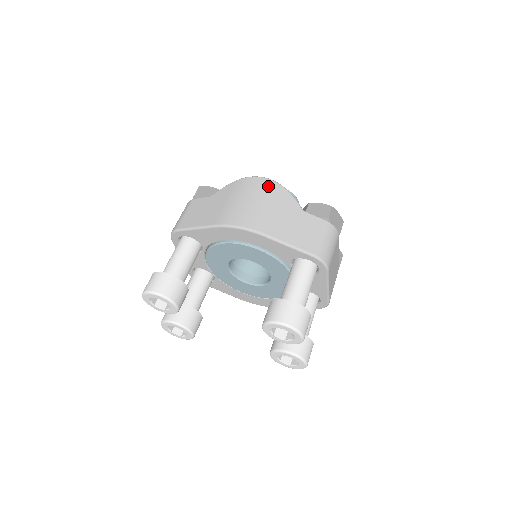
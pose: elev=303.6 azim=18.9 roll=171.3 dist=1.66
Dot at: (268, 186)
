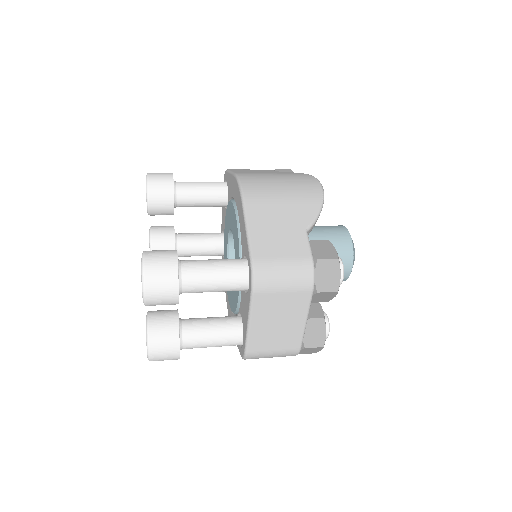
Dot at: (311, 189)
